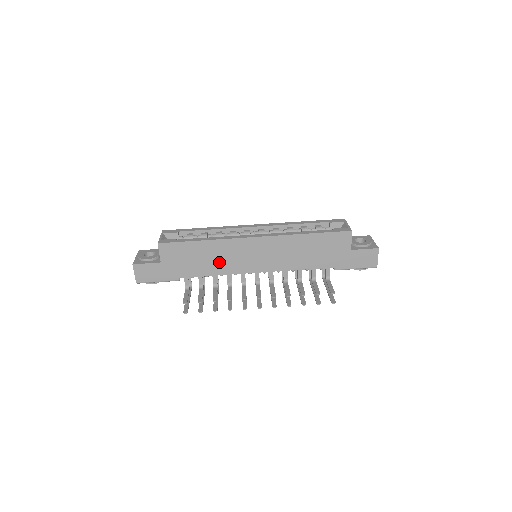
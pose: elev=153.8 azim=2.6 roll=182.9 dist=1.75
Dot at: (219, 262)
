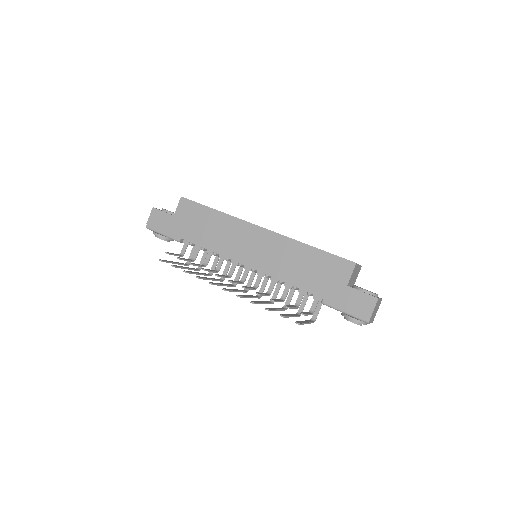
Dot at: (219, 238)
